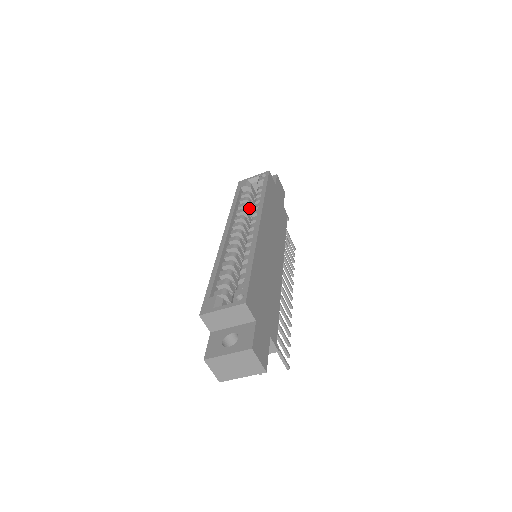
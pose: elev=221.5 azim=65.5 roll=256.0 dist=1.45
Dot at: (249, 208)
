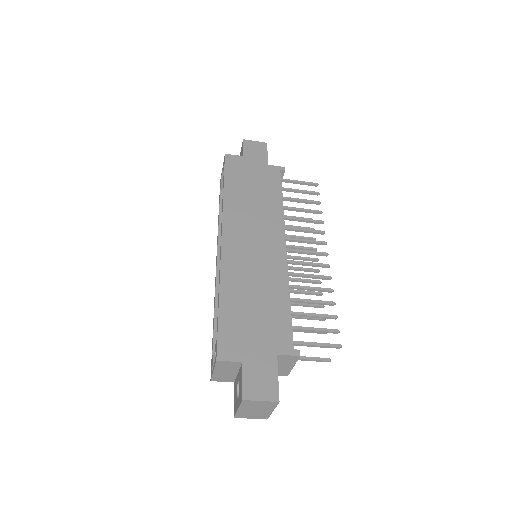
Dot at: occluded
